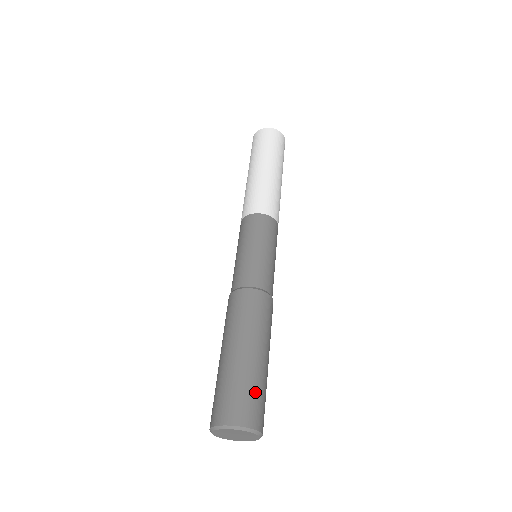
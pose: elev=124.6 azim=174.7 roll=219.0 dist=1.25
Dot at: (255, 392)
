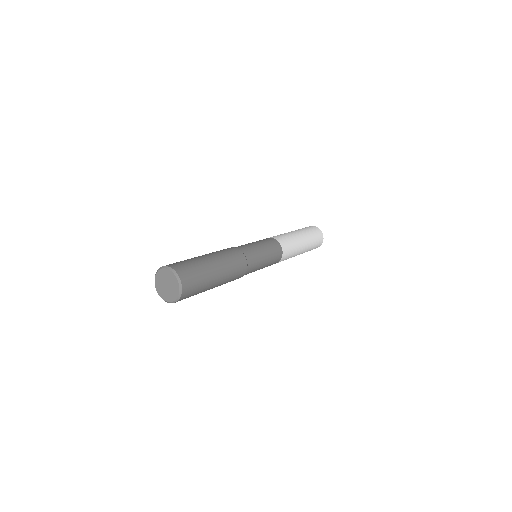
Dot at: (186, 261)
